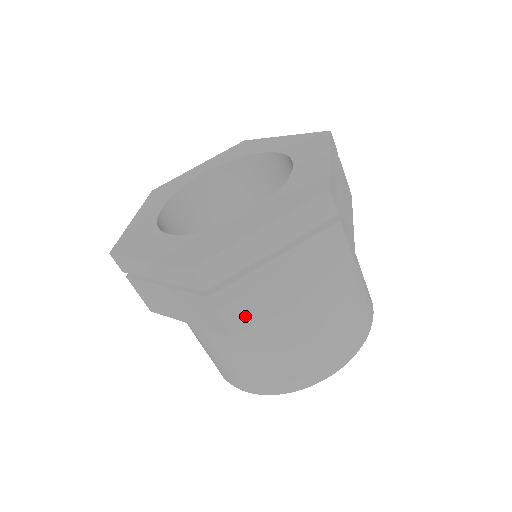
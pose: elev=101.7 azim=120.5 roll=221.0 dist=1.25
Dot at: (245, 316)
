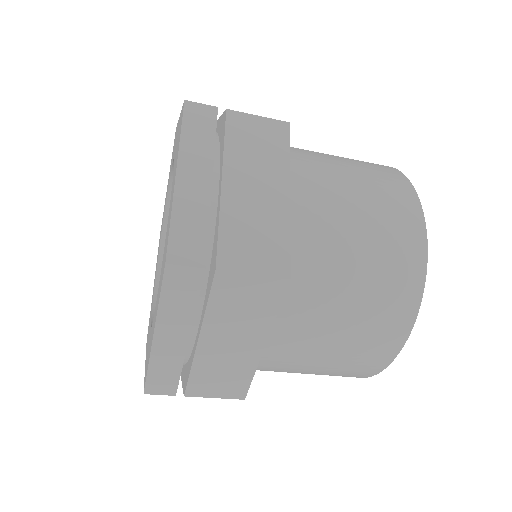
Dot at: (234, 384)
